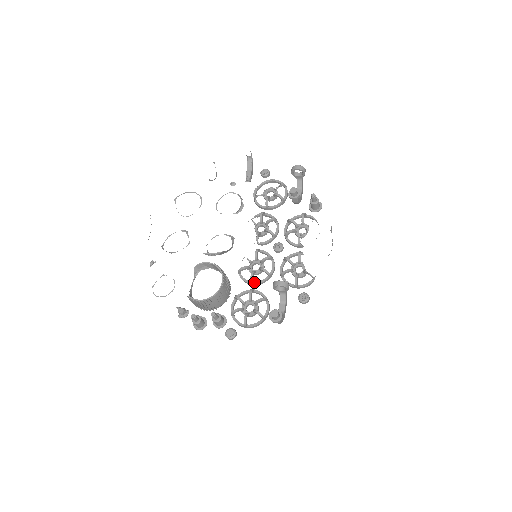
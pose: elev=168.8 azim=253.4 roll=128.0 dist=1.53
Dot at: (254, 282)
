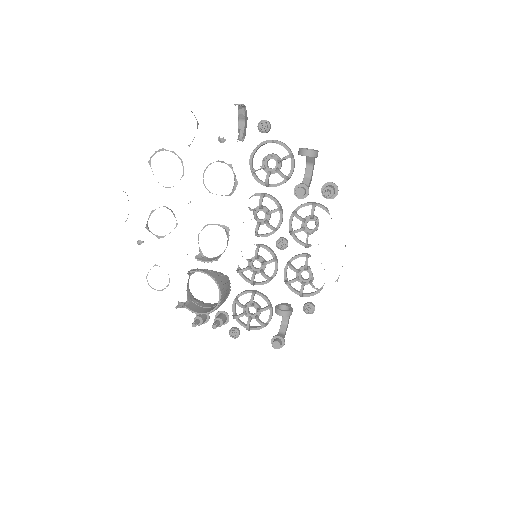
Dot at: (255, 283)
